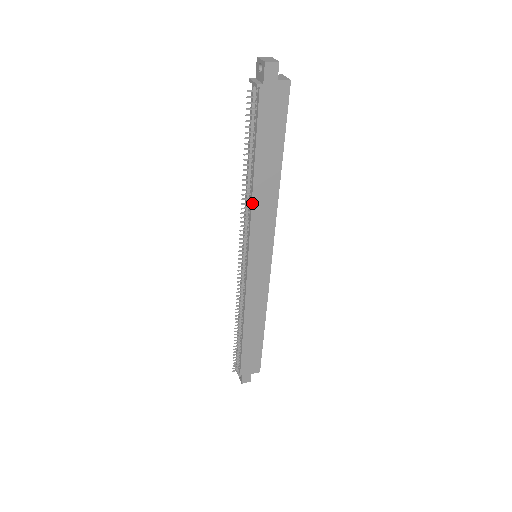
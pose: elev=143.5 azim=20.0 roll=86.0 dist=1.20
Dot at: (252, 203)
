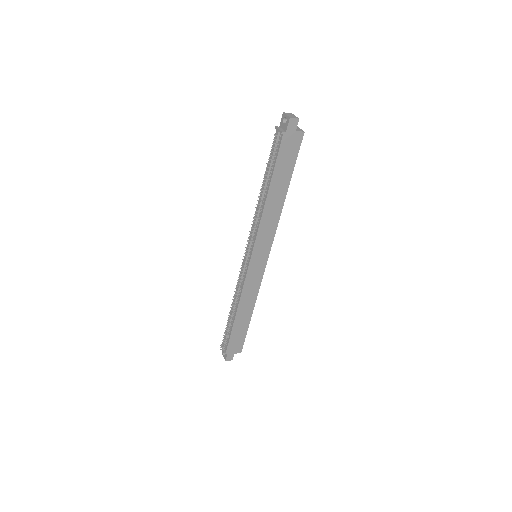
Dot at: (262, 215)
